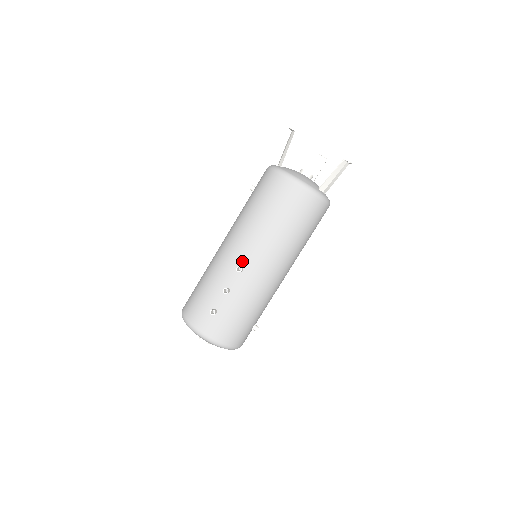
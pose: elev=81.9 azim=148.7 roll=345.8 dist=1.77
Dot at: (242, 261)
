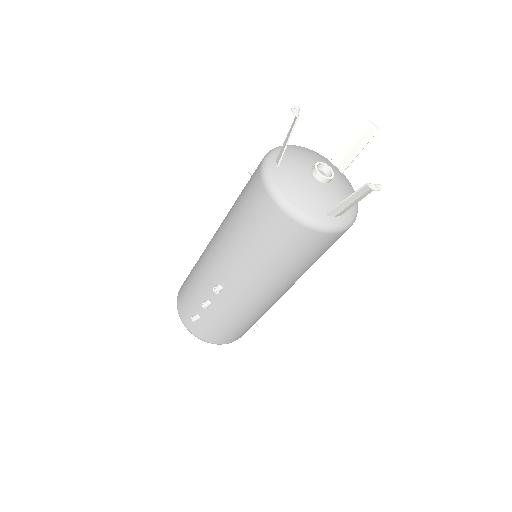
Dot at: (221, 280)
